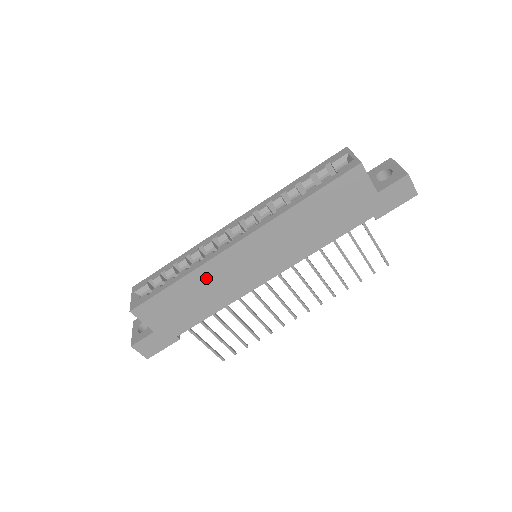
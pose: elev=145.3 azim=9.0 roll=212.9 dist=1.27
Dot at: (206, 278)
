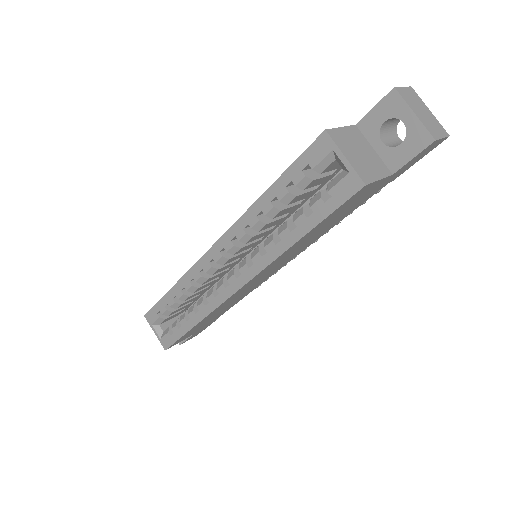
Dot at: (220, 308)
